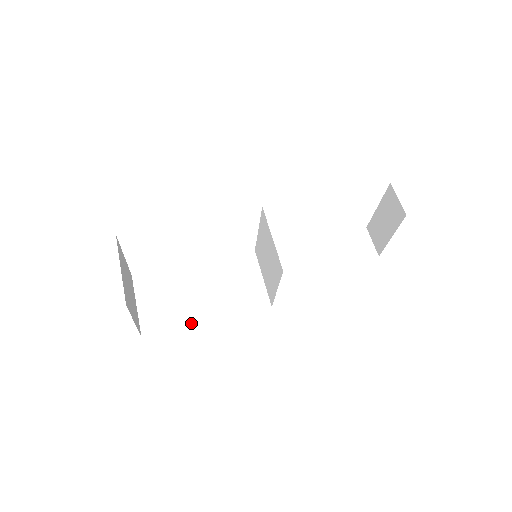
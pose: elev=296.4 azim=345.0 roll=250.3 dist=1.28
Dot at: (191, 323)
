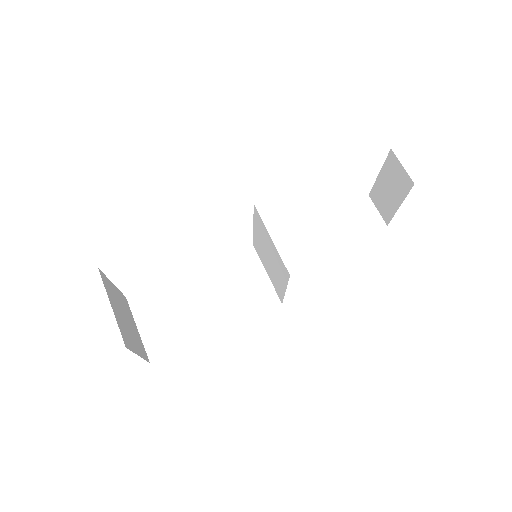
Dot at: (200, 338)
